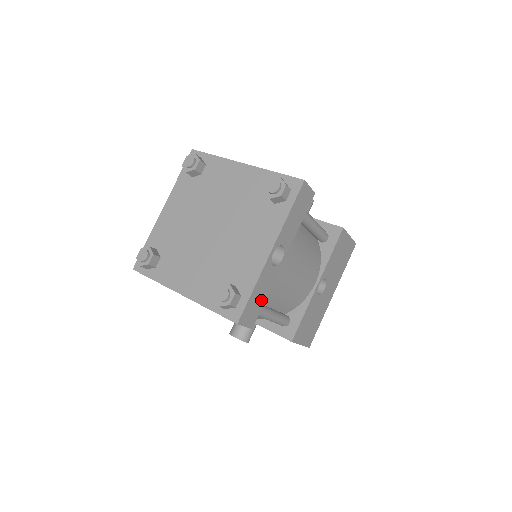
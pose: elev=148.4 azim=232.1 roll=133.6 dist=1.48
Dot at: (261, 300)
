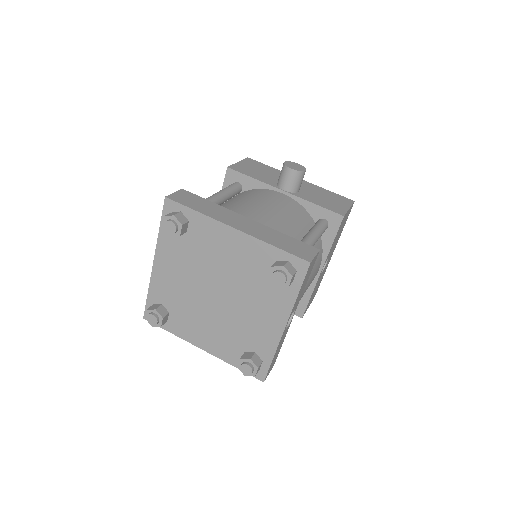
Dot at: (279, 349)
